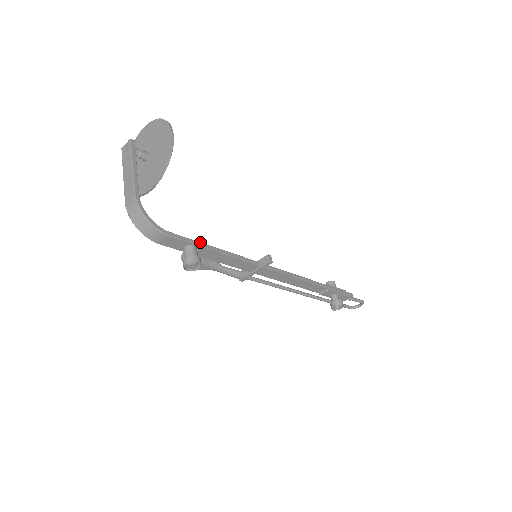
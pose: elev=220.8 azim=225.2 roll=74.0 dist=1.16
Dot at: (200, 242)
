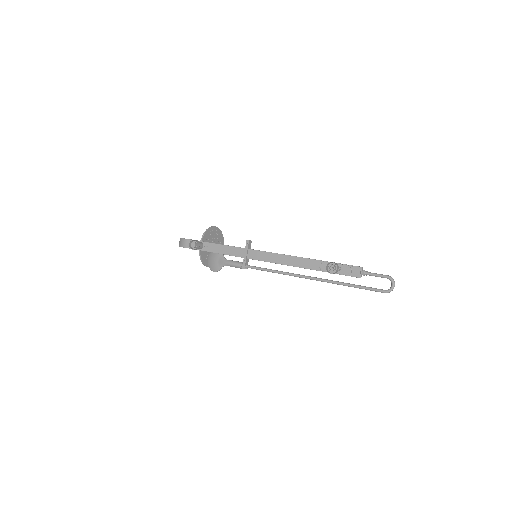
Dot at: (205, 242)
